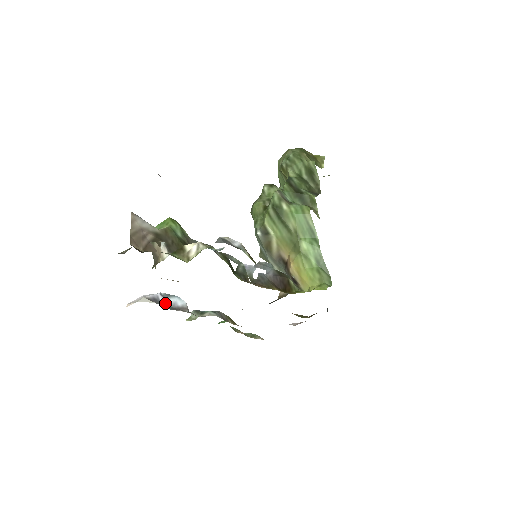
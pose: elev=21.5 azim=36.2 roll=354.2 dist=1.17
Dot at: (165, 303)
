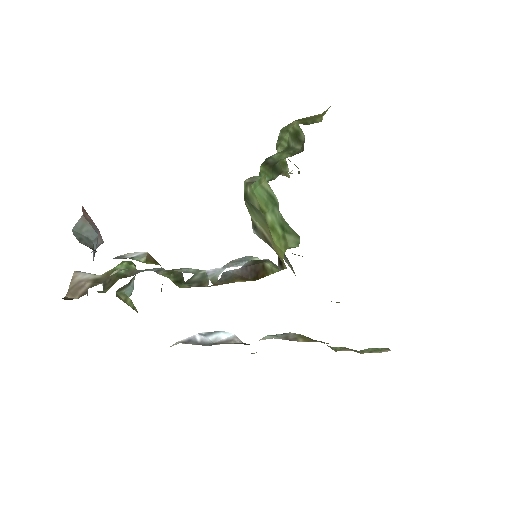
Dot at: (204, 341)
